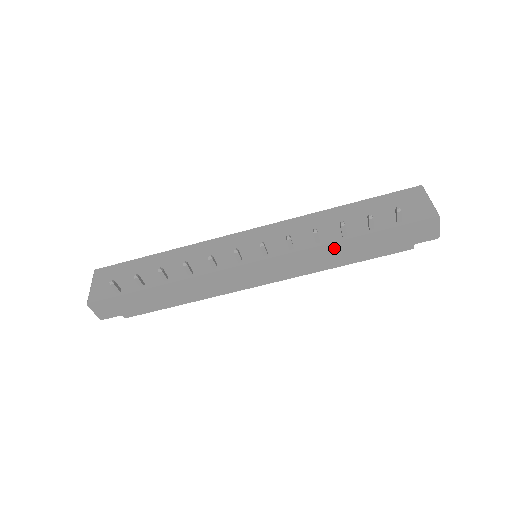
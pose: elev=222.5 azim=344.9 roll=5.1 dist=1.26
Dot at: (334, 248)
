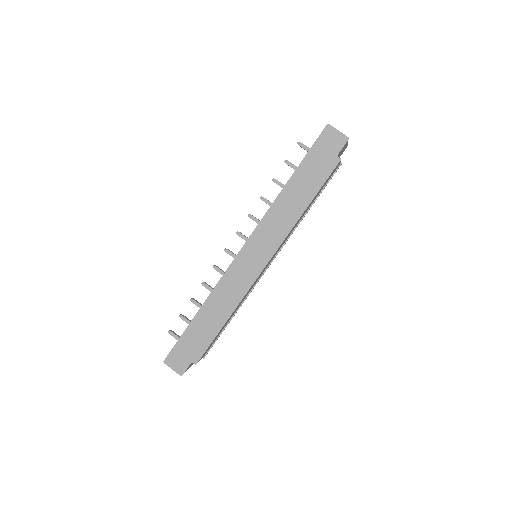
Dot at: (284, 200)
